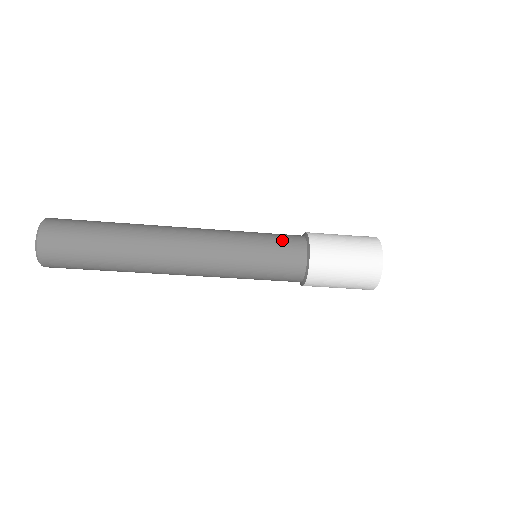
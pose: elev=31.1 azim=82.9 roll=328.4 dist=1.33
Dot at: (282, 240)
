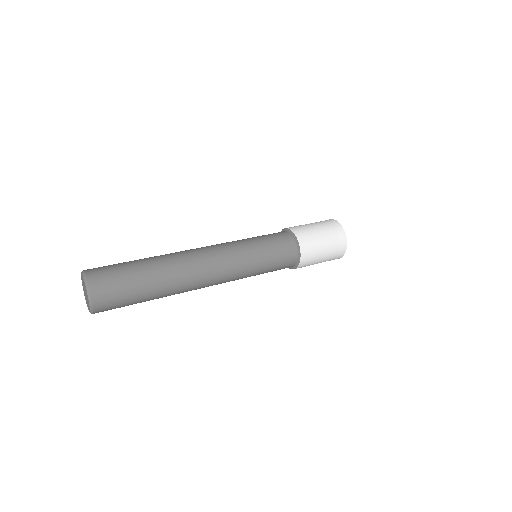
Dot at: (275, 238)
